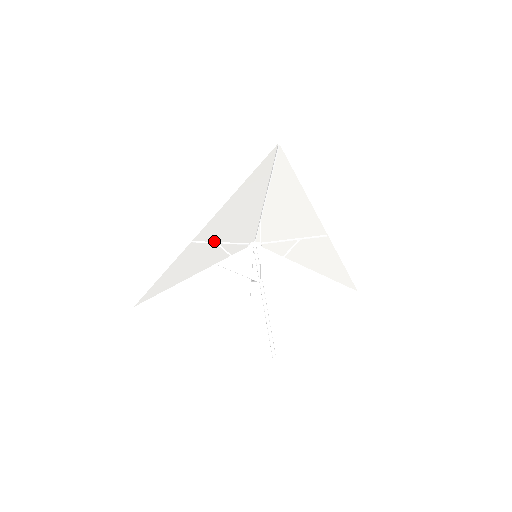
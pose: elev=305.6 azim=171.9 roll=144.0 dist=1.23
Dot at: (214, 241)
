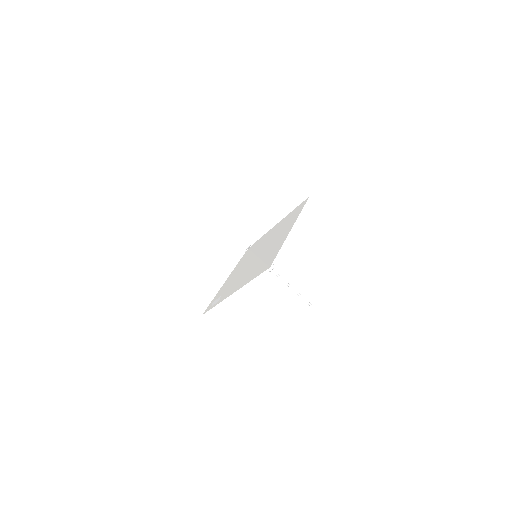
Dot at: (236, 280)
